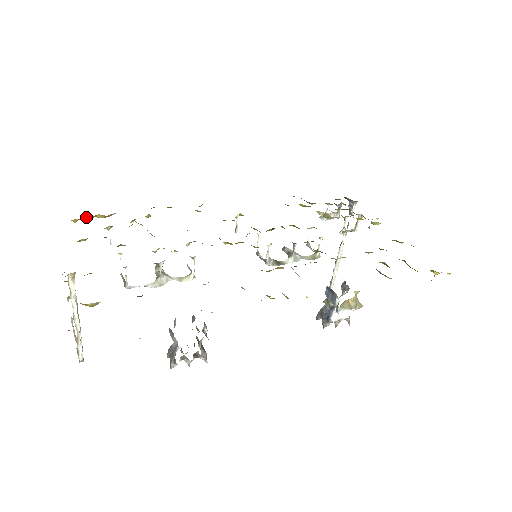
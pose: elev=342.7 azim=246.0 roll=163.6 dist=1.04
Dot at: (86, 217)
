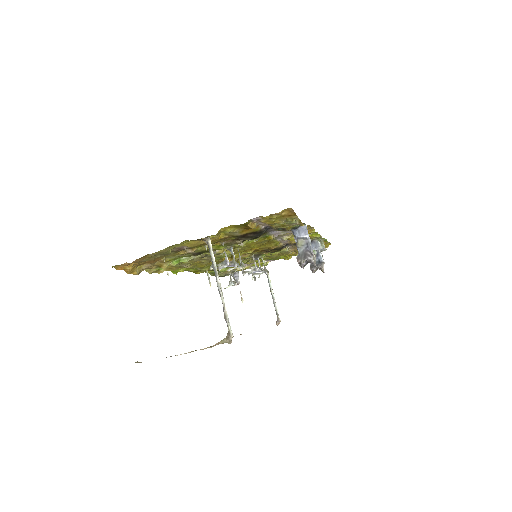
Dot at: (130, 270)
